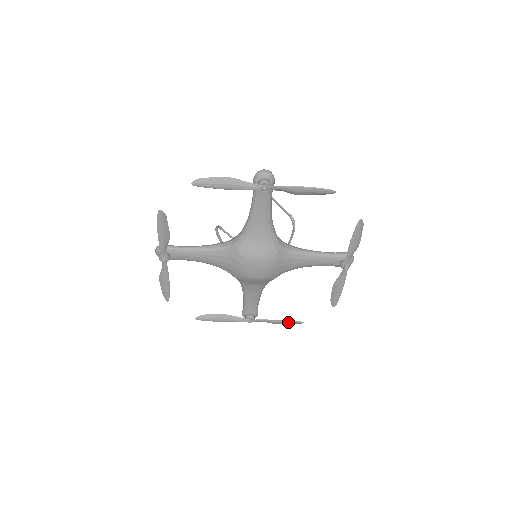
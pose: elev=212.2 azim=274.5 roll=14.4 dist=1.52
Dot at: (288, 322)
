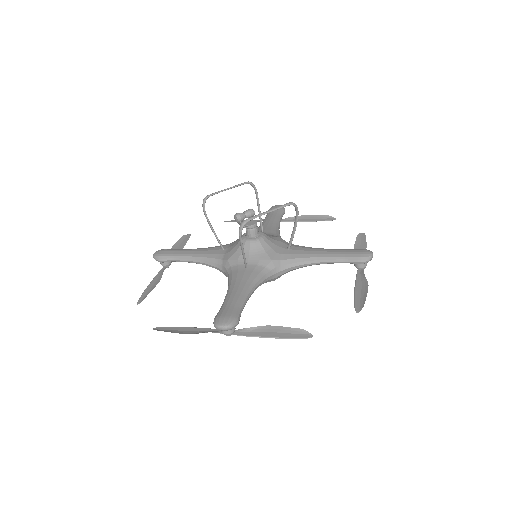
Dot at: (318, 220)
